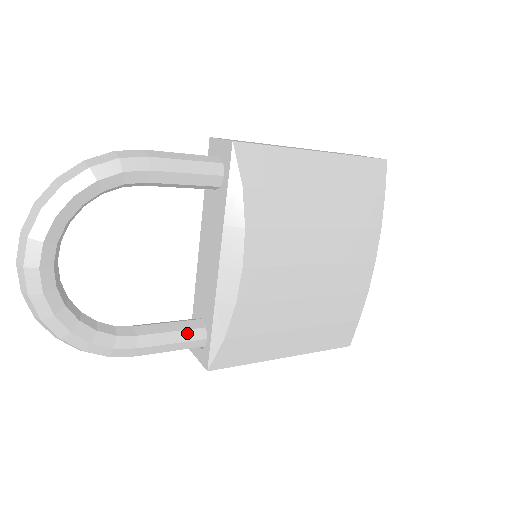
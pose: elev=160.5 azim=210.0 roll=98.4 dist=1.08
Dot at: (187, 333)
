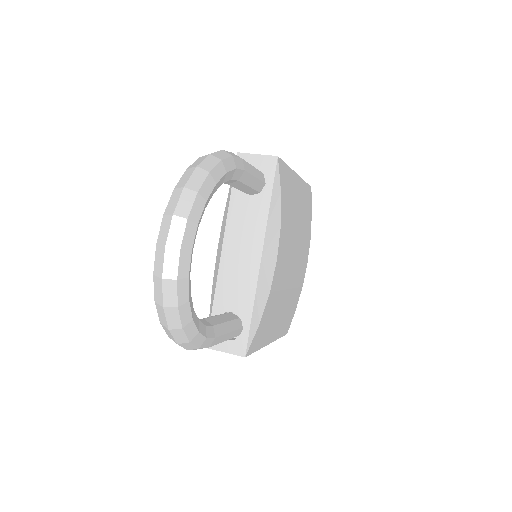
Dot at: (232, 323)
